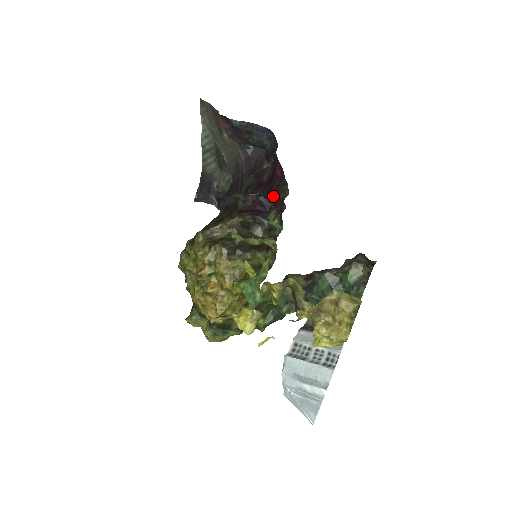
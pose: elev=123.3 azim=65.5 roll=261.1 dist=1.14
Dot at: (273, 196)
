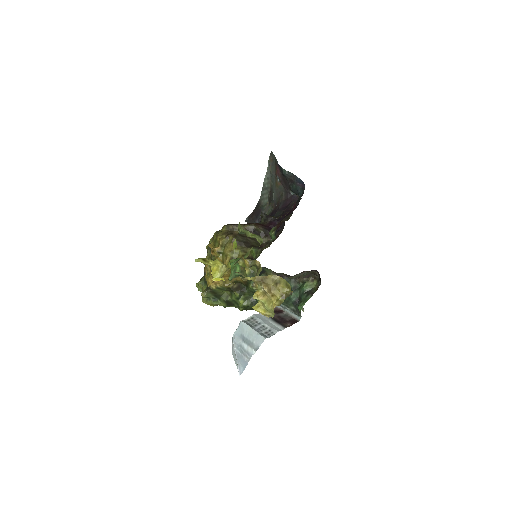
Dot at: (281, 219)
